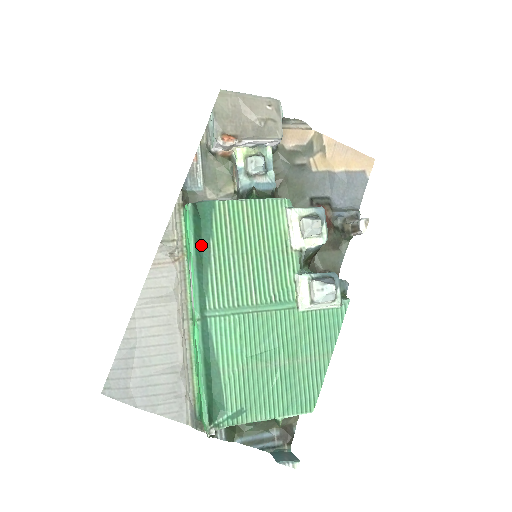
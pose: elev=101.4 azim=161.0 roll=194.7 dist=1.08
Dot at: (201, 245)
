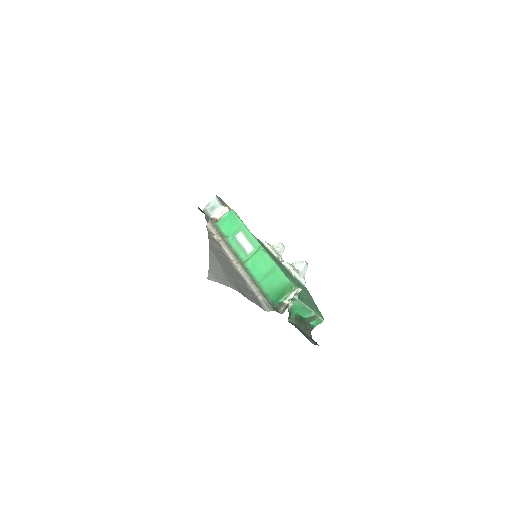
Dot at: occluded
